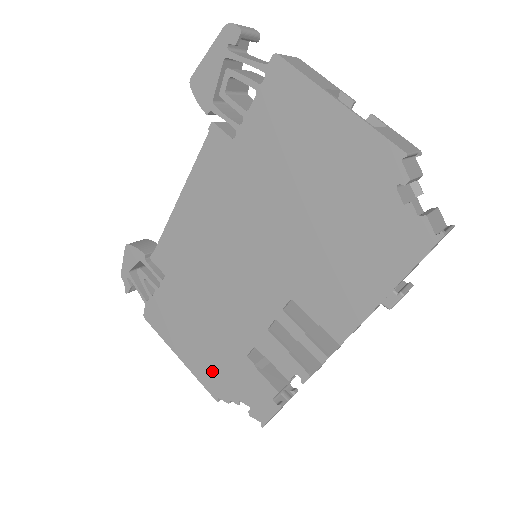
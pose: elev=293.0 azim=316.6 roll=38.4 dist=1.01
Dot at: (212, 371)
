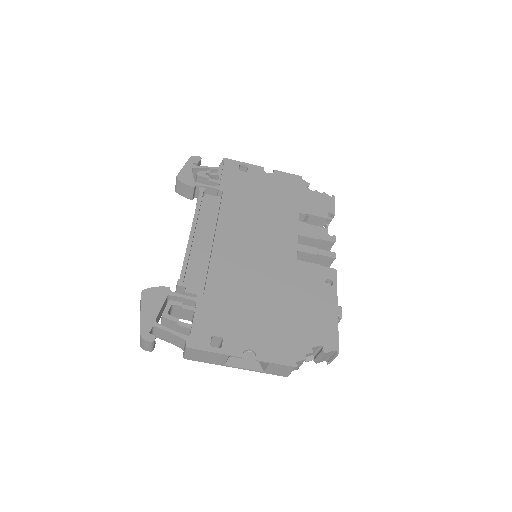
Dot at: occluded
